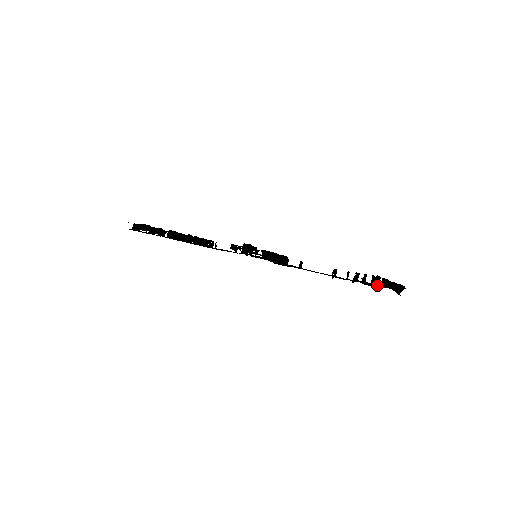
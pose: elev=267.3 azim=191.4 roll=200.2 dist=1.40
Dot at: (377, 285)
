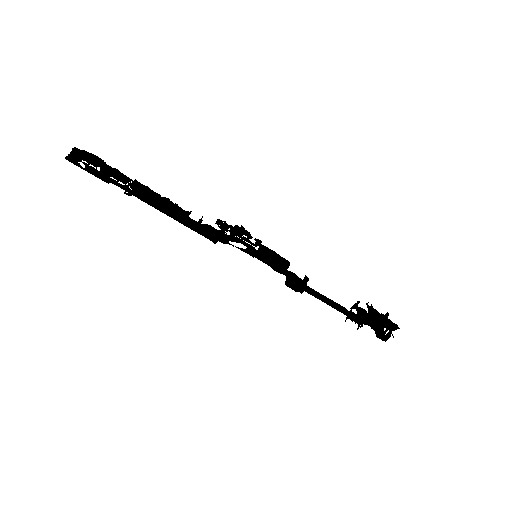
Dot at: (384, 333)
